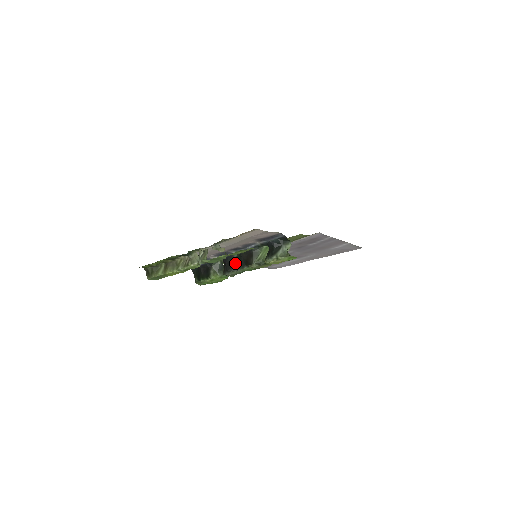
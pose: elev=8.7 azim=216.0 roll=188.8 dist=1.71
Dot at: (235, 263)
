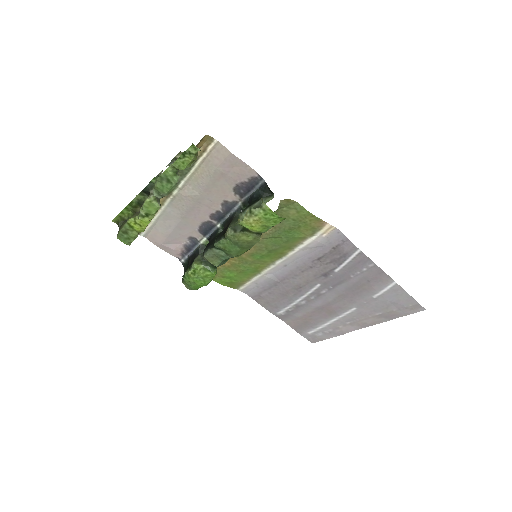
Dot at: (216, 238)
